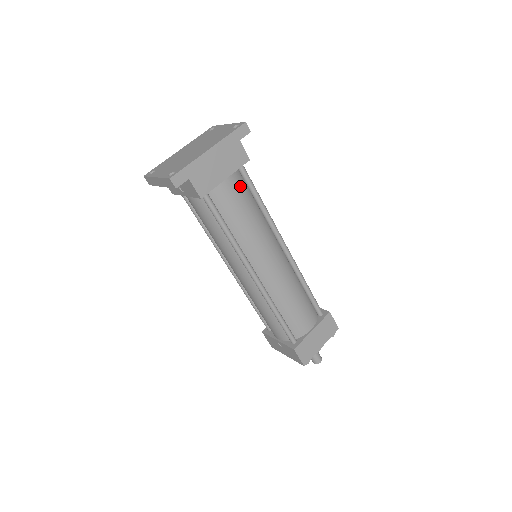
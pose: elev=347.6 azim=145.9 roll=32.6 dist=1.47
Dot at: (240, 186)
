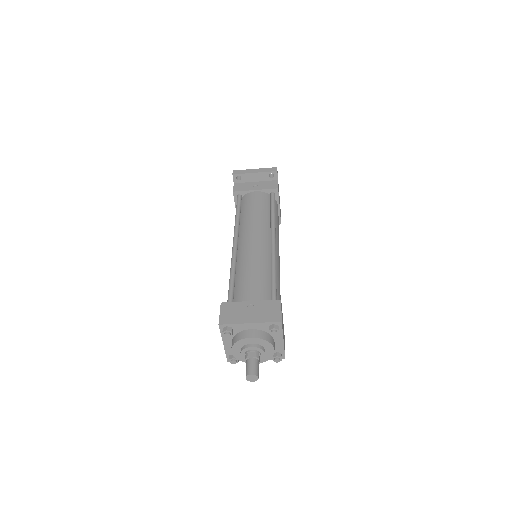
Dot at: occluded
